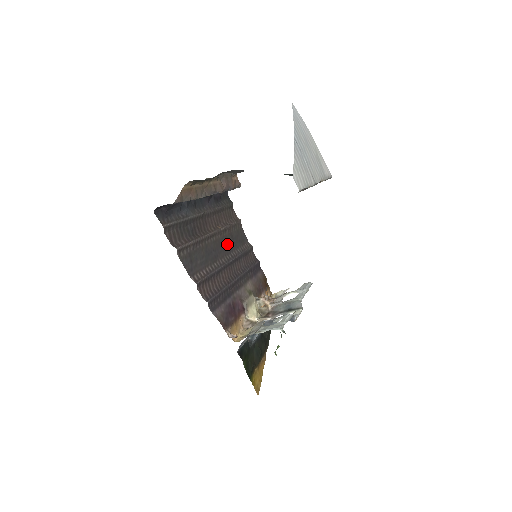
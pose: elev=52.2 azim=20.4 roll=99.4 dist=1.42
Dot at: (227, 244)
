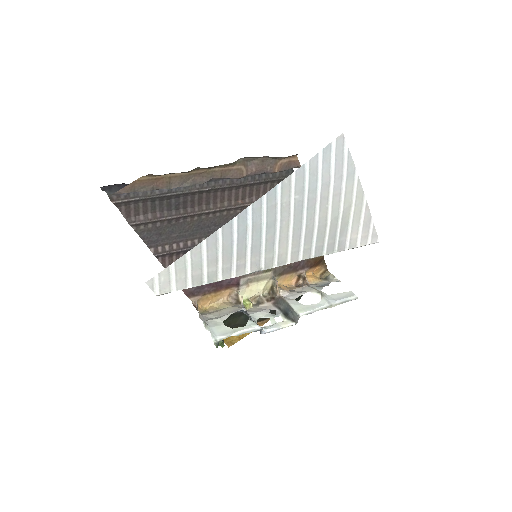
Dot at: occluded
